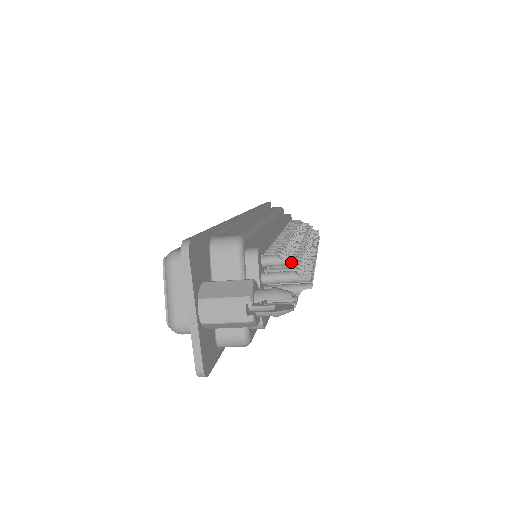
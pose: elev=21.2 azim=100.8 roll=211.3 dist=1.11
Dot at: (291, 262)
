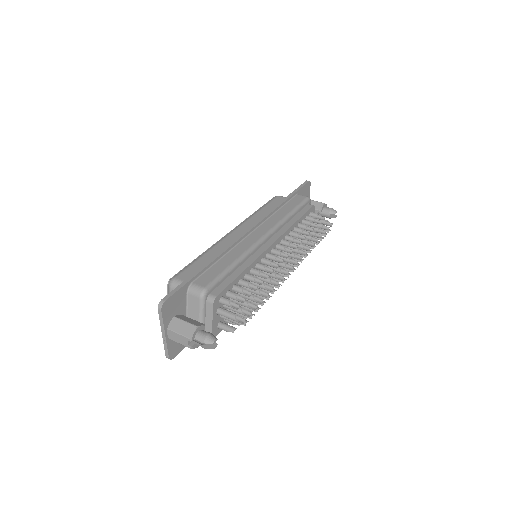
Dot at: occluded
